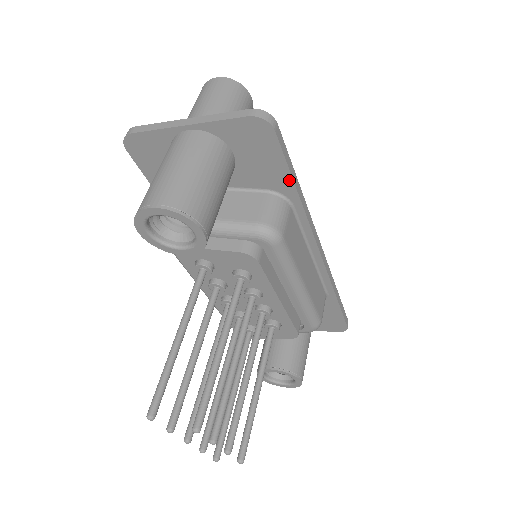
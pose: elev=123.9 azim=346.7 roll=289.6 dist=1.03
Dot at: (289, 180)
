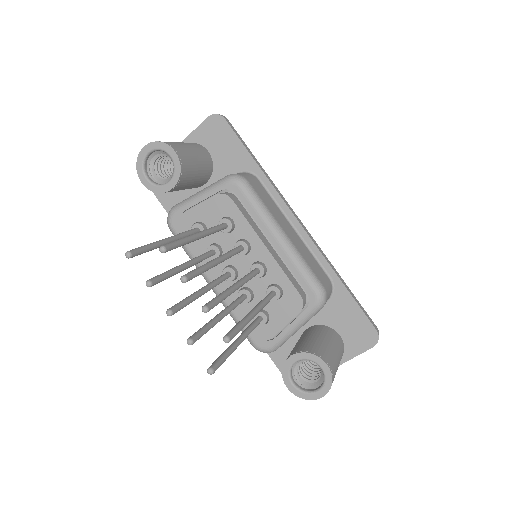
Dot at: (247, 155)
